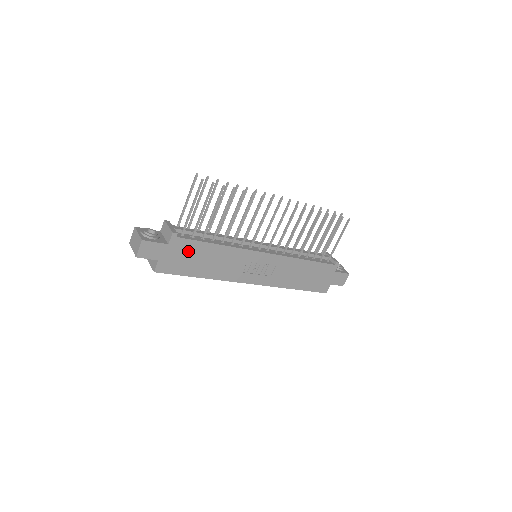
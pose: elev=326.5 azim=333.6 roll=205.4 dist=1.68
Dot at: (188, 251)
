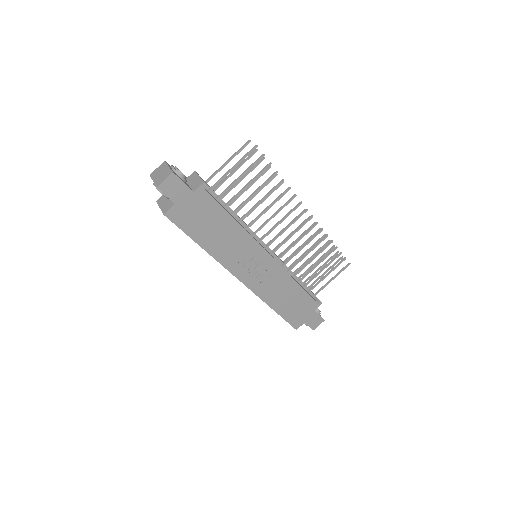
Dot at: (206, 211)
